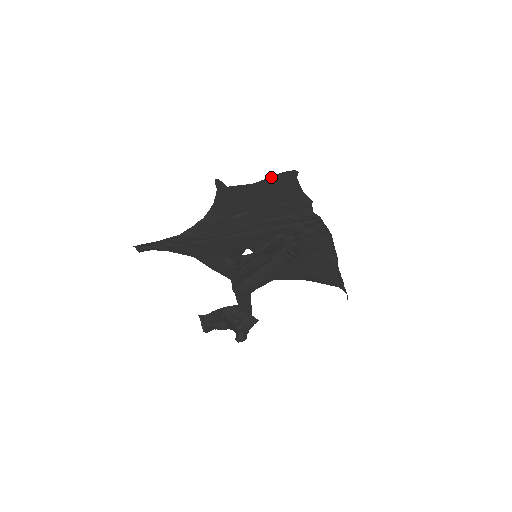
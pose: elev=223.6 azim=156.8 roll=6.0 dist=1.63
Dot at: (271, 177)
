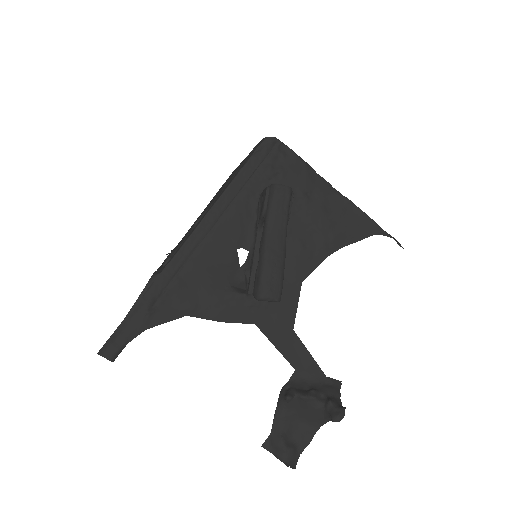
Dot at: occluded
